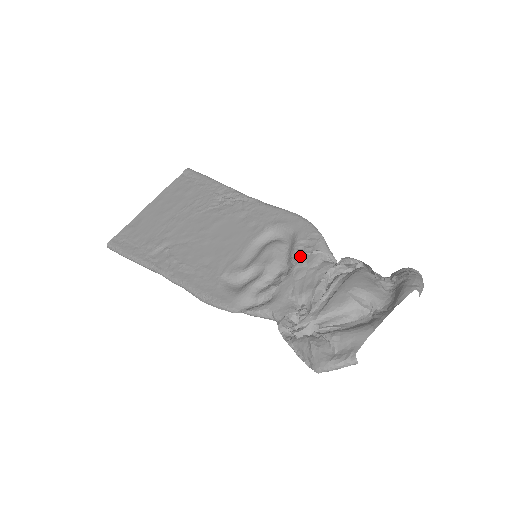
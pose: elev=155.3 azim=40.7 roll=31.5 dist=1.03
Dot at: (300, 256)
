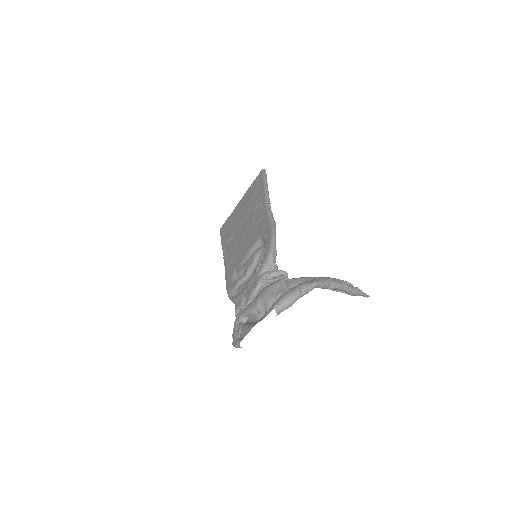
Dot at: (258, 265)
